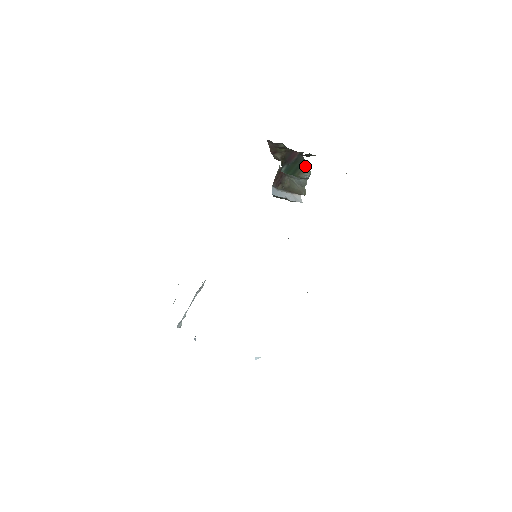
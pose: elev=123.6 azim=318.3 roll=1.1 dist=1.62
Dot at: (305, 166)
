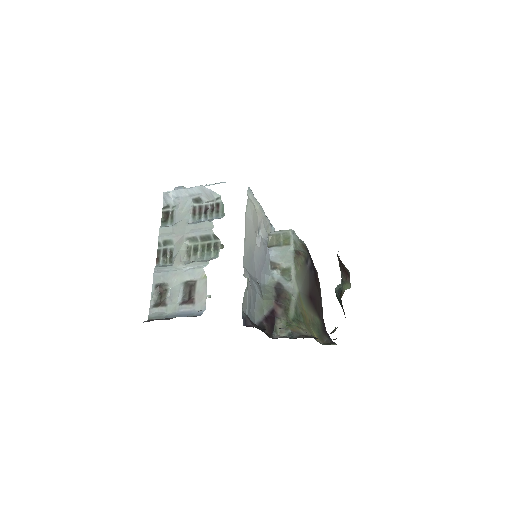
Dot at: occluded
